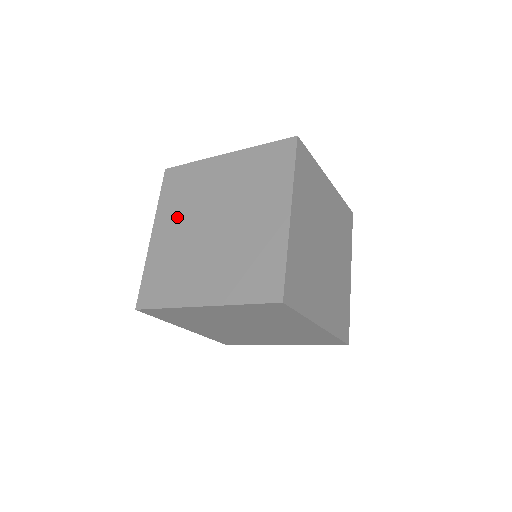
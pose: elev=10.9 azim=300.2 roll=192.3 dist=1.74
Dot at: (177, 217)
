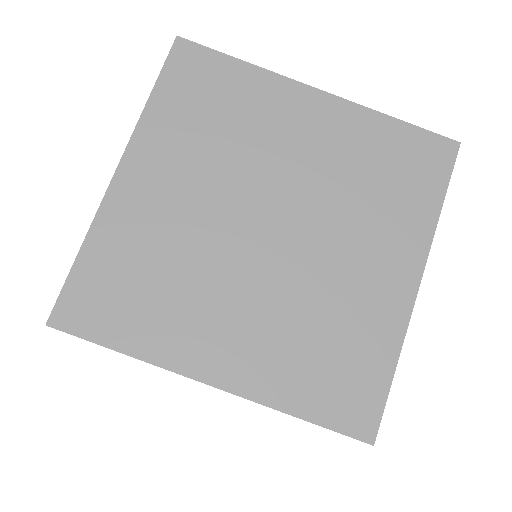
Dot at: occluded
